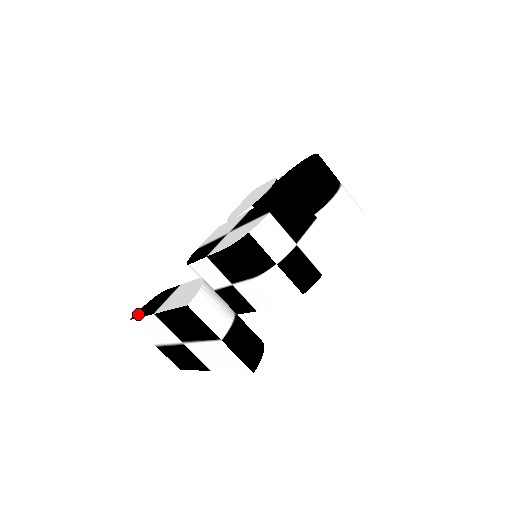
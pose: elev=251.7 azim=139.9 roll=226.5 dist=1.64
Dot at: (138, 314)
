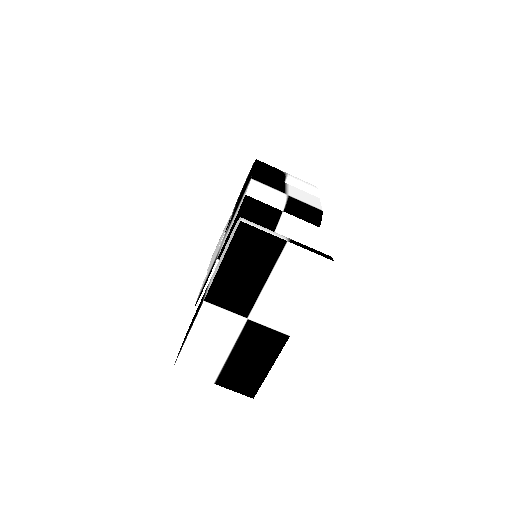
Dot at: (181, 348)
